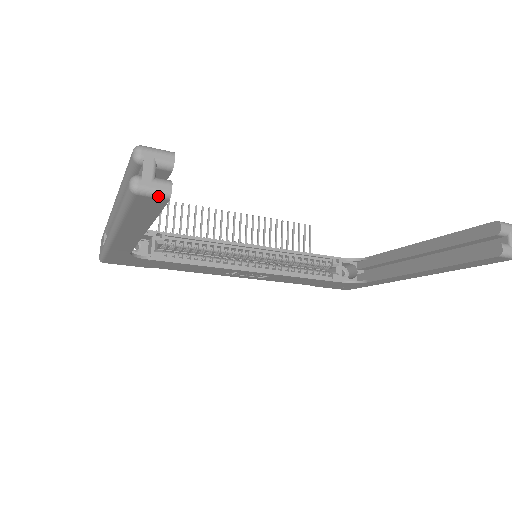
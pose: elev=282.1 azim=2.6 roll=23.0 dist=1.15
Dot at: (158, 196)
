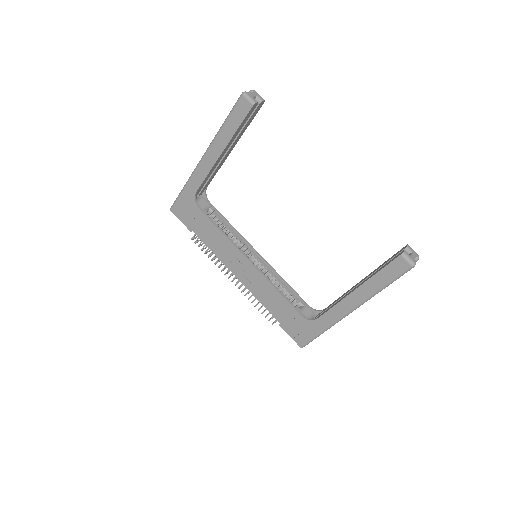
Dot at: (250, 101)
